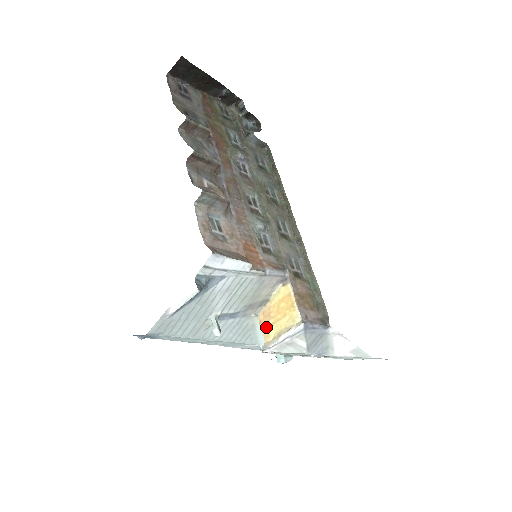
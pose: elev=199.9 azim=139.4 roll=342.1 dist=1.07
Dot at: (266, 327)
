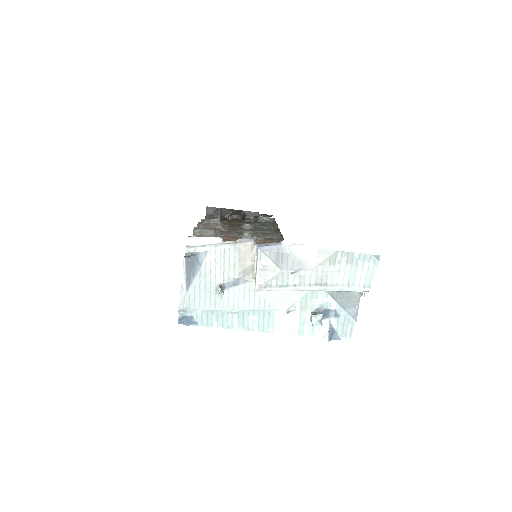
Dot at: occluded
